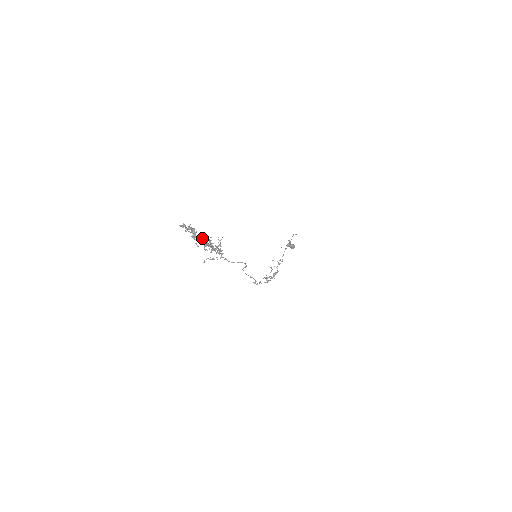
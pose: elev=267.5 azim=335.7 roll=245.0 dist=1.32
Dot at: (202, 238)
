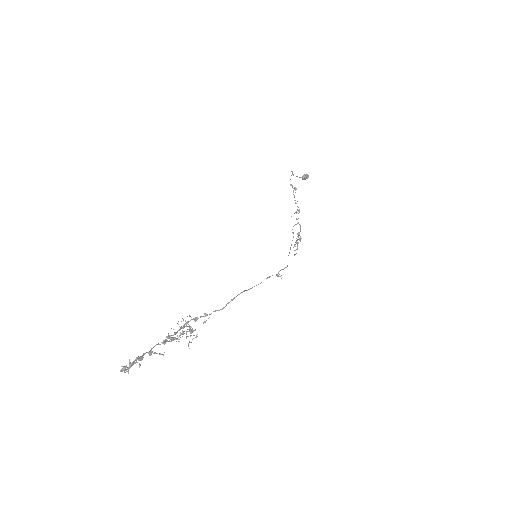
Dot at: occluded
